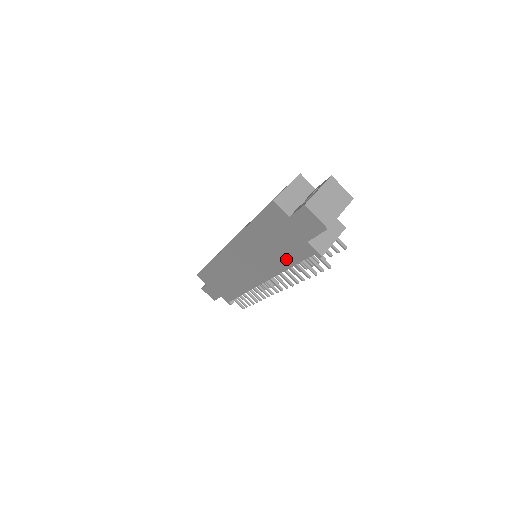
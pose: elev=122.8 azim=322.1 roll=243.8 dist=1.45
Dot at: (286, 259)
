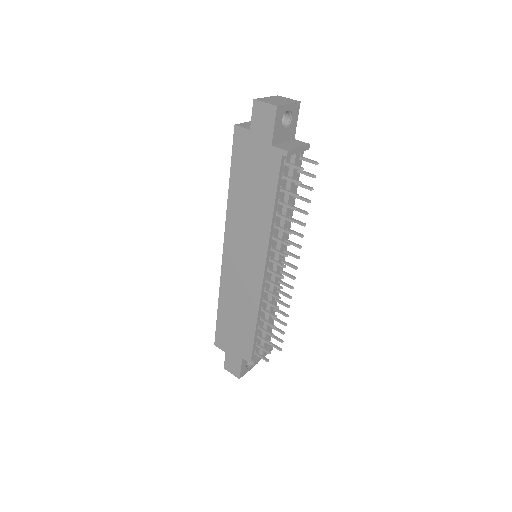
Dot at: (267, 196)
